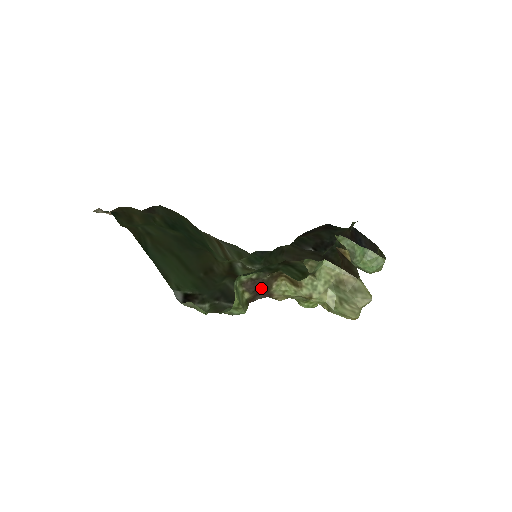
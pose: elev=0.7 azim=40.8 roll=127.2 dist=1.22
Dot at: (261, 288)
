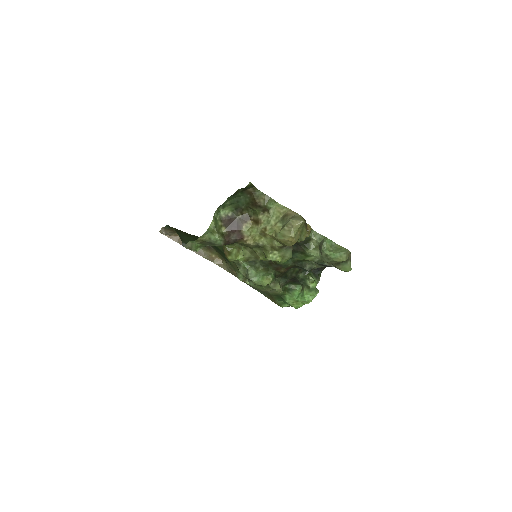
Dot at: (234, 226)
